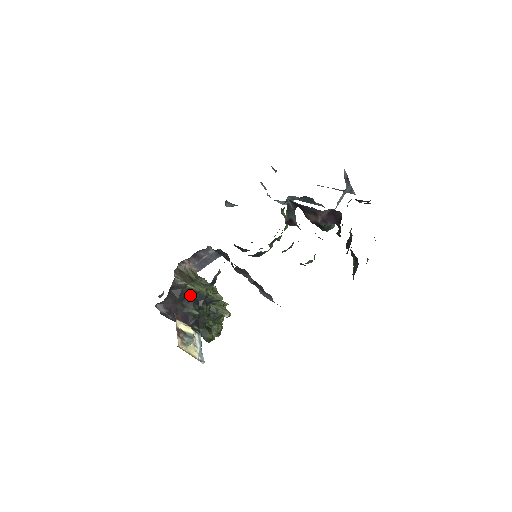
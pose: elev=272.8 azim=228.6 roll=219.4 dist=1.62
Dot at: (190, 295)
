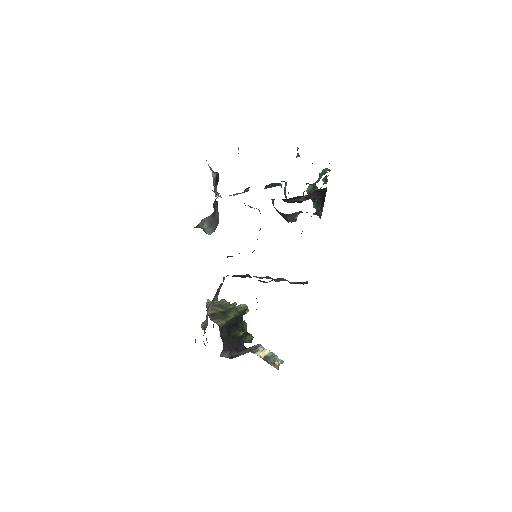
Dot at: (231, 325)
